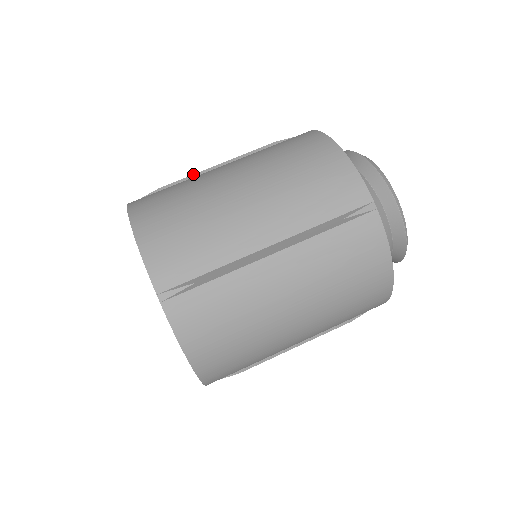
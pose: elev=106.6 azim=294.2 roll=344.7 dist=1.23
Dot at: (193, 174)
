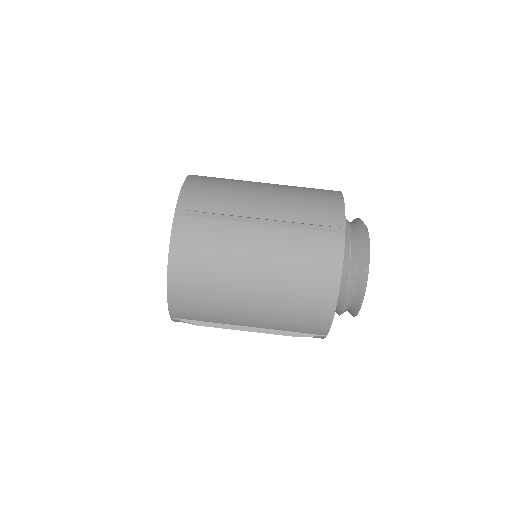
Dot at: occluded
